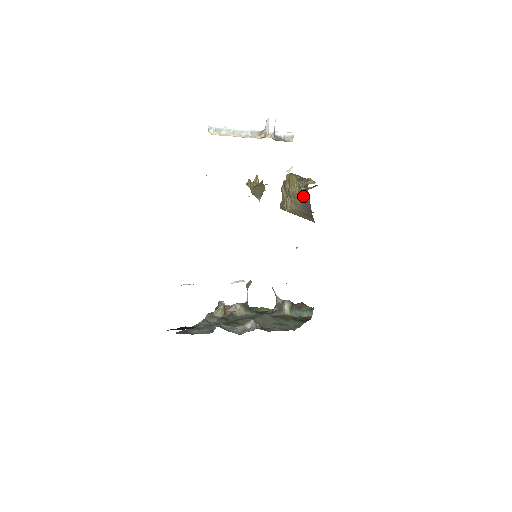
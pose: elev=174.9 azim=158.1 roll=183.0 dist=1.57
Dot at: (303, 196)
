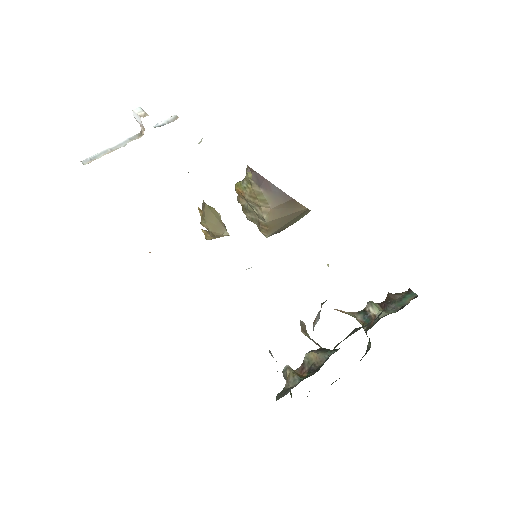
Dot at: (260, 184)
